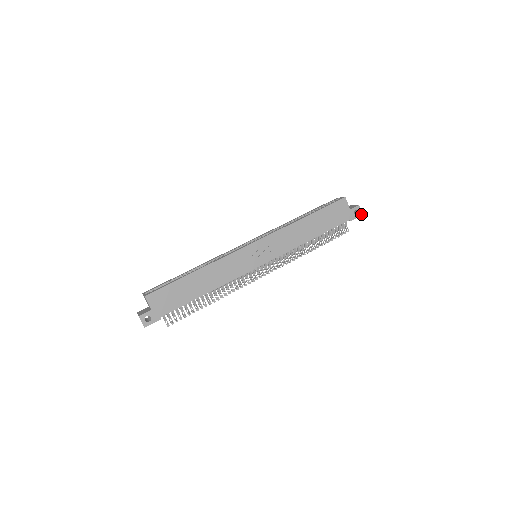
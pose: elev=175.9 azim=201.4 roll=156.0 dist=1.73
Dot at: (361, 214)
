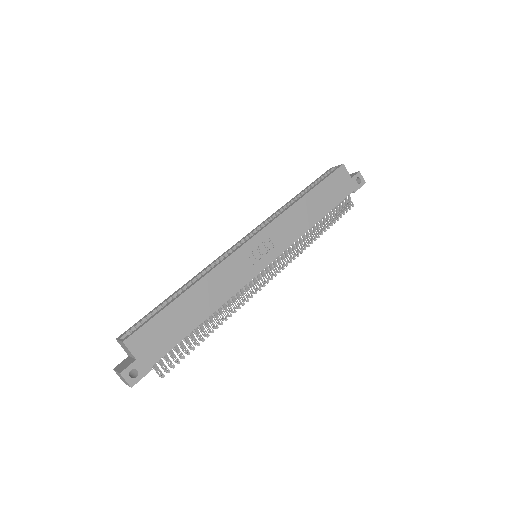
Dot at: (364, 182)
